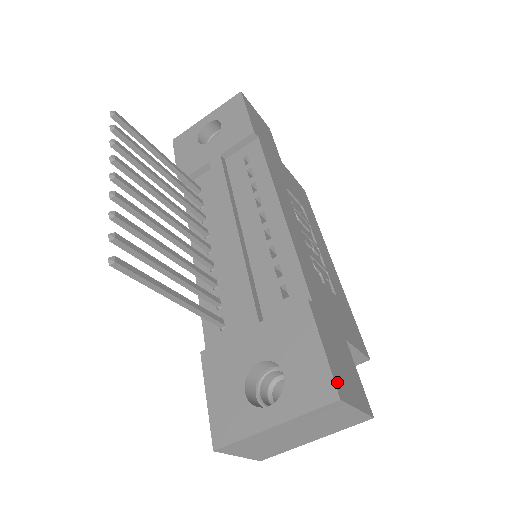
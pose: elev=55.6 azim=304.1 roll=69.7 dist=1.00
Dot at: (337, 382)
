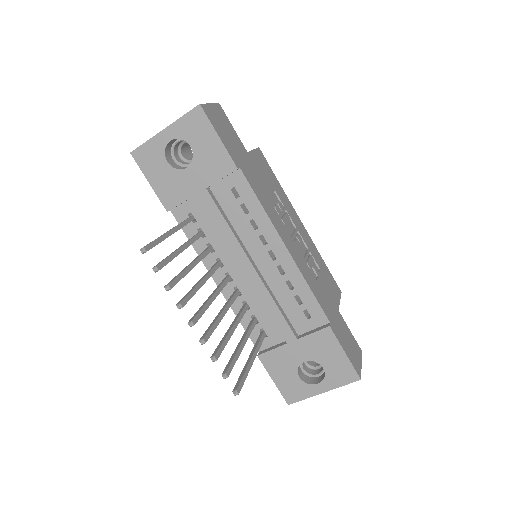
Dot at: (356, 368)
